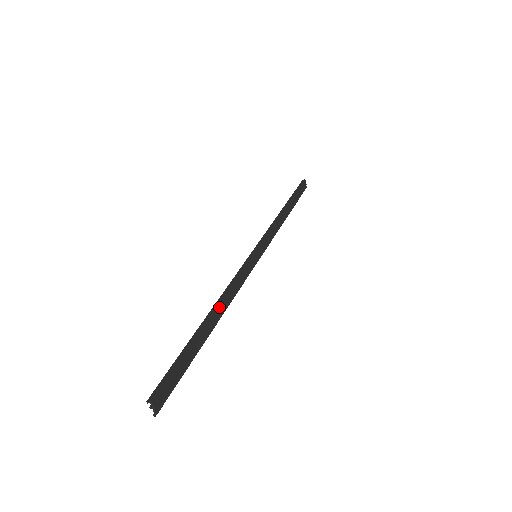
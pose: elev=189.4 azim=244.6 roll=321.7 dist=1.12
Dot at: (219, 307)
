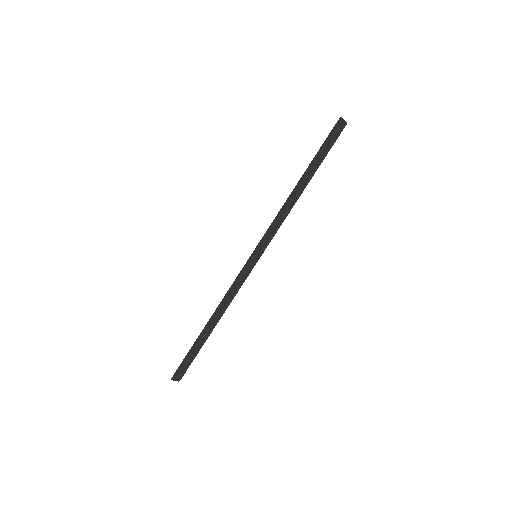
Dot at: (216, 315)
